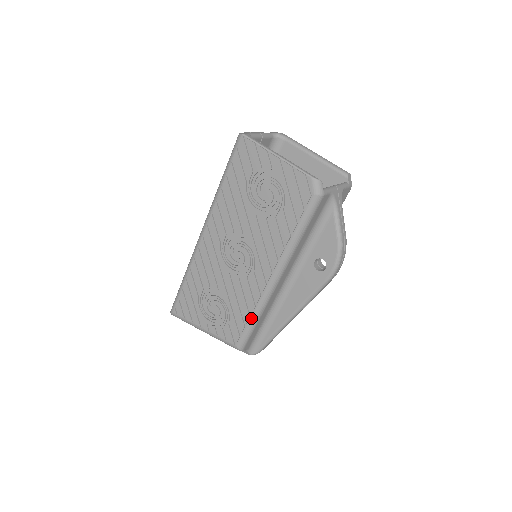
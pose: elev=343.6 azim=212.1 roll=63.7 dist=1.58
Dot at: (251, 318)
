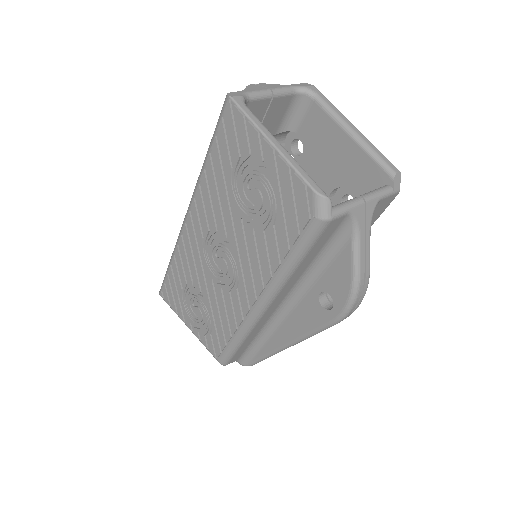
Dot at: (233, 339)
